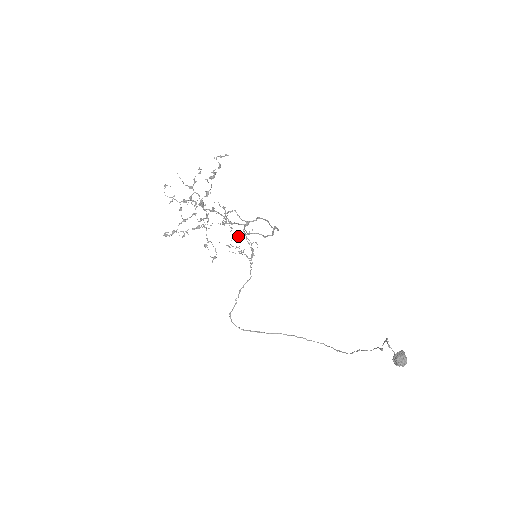
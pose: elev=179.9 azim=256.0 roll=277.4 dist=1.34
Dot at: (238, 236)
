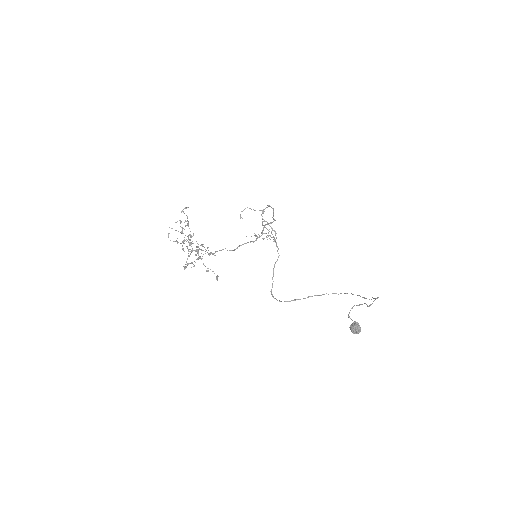
Dot at: occluded
